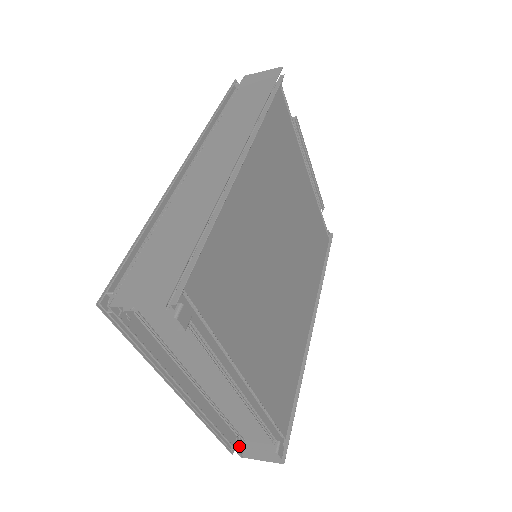
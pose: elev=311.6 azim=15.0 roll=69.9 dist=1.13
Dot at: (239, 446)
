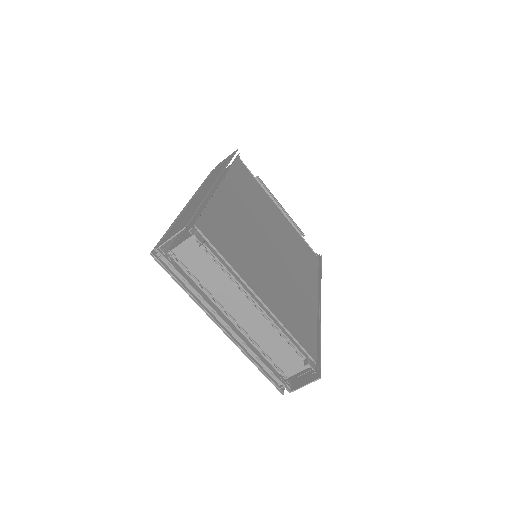
Dot at: (285, 382)
